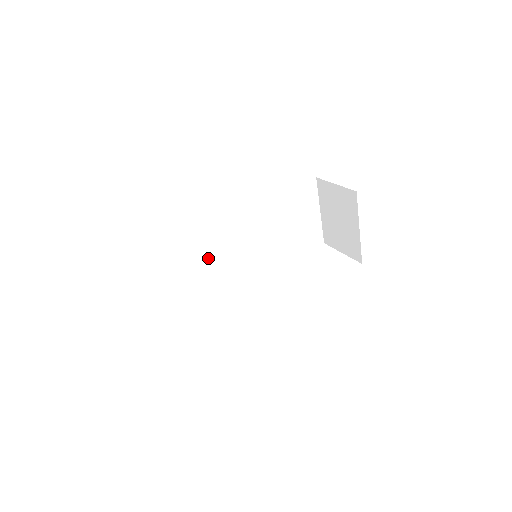
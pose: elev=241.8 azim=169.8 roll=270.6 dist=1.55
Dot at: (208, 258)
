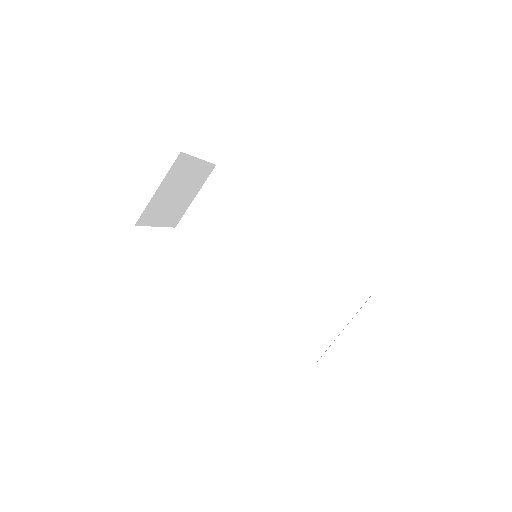
Dot at: (240, 233)
